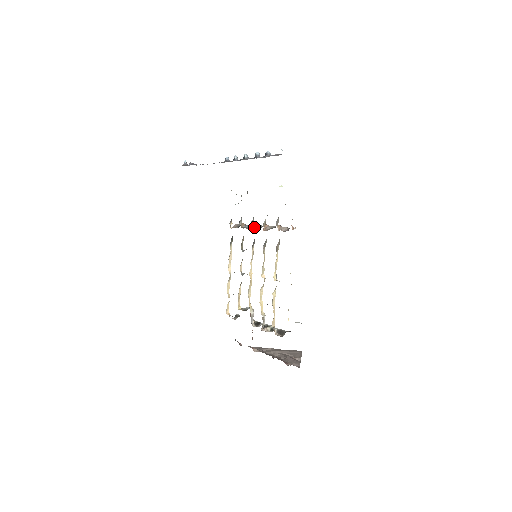
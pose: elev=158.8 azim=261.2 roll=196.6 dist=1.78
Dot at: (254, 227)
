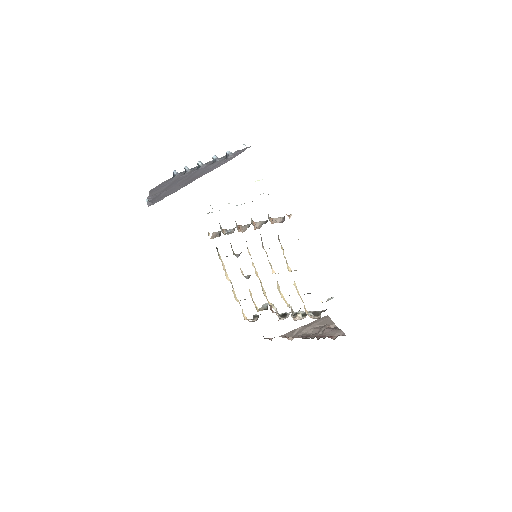
Dot at: (239, 229)
